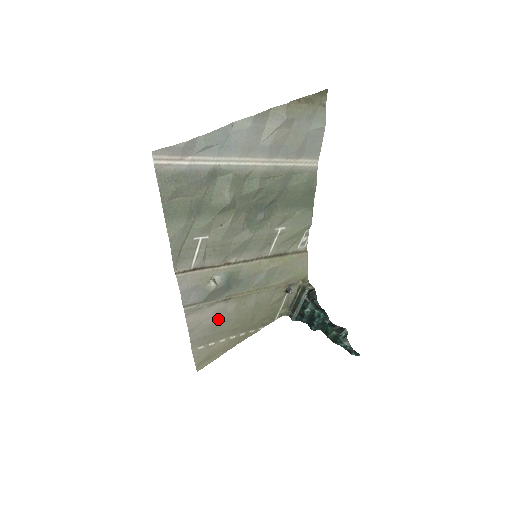
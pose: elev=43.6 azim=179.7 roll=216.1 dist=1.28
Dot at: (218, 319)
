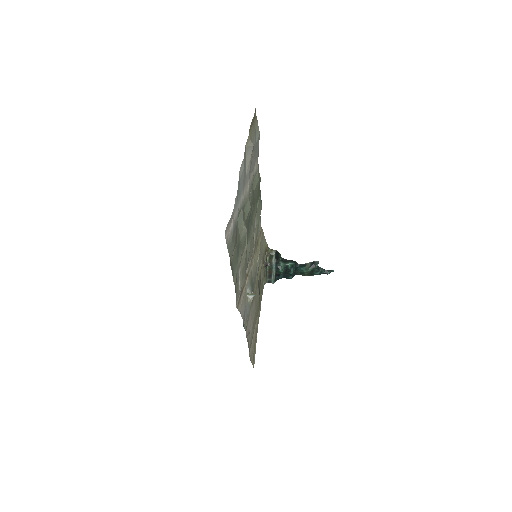
Dot at: (253, 320)
